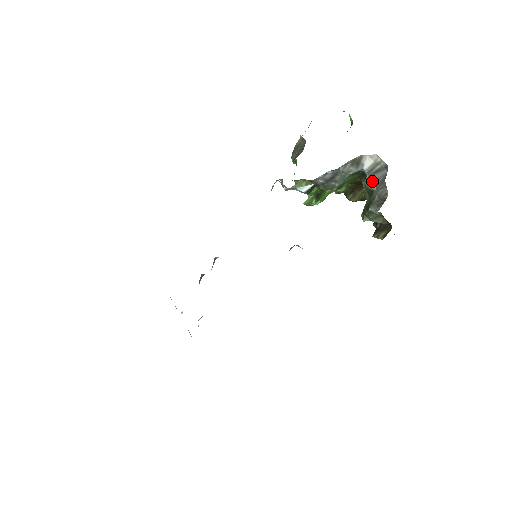
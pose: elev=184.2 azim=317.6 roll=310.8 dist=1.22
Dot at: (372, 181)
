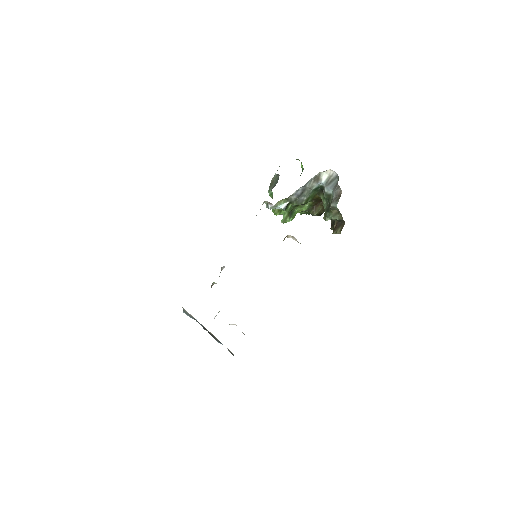
Dot at: (329, 188)
